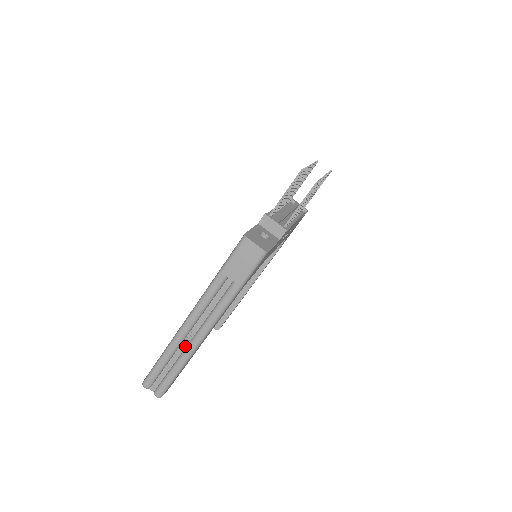
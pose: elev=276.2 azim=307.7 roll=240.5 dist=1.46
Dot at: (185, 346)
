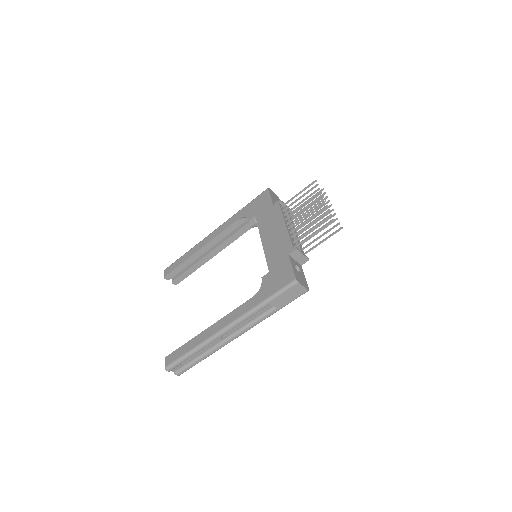
Dot at: (214, 343)
